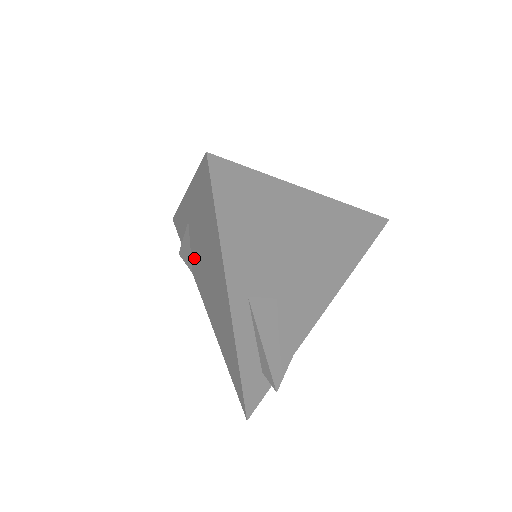
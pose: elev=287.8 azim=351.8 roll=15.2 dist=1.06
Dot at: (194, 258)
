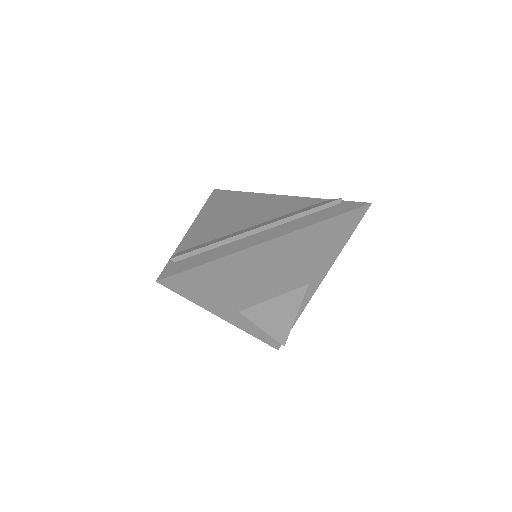
Dot at: occluded
